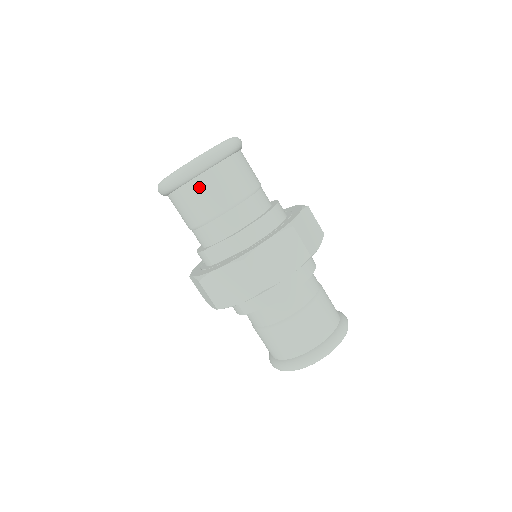
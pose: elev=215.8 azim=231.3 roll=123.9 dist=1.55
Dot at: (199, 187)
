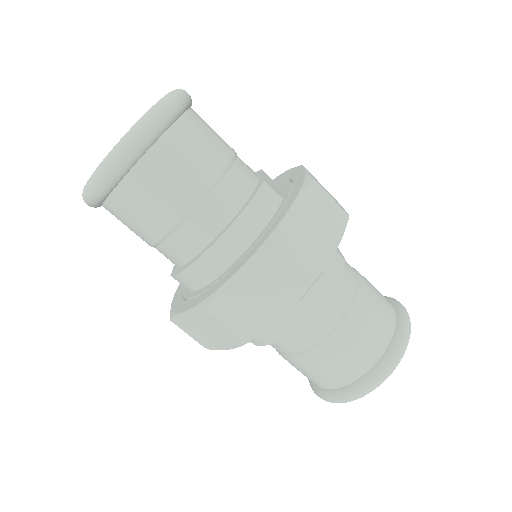
Dot at: occluded
